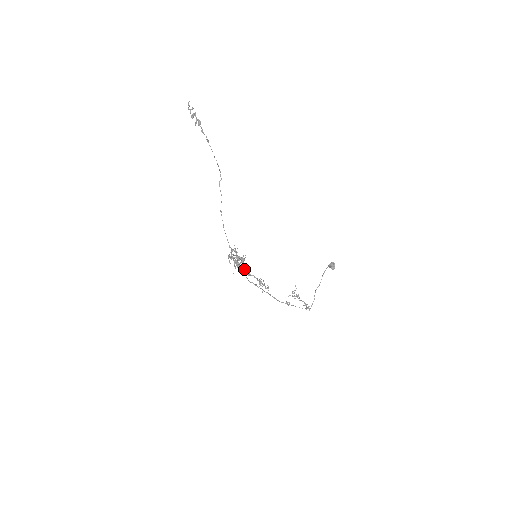
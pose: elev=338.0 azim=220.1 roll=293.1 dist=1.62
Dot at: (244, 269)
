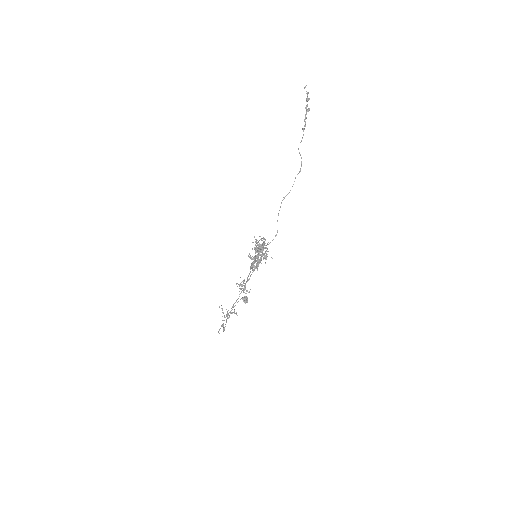
Dot at: (254, 263)
